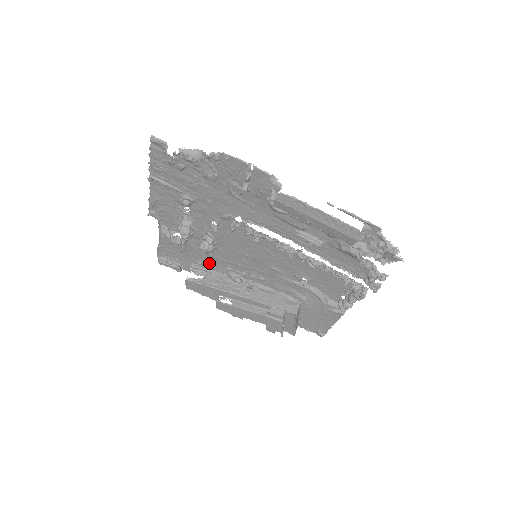
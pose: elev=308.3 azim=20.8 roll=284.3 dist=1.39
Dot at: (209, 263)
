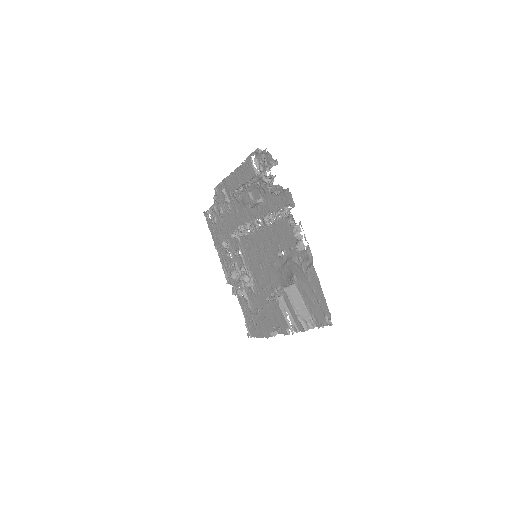
Dot at: (261, 306)
